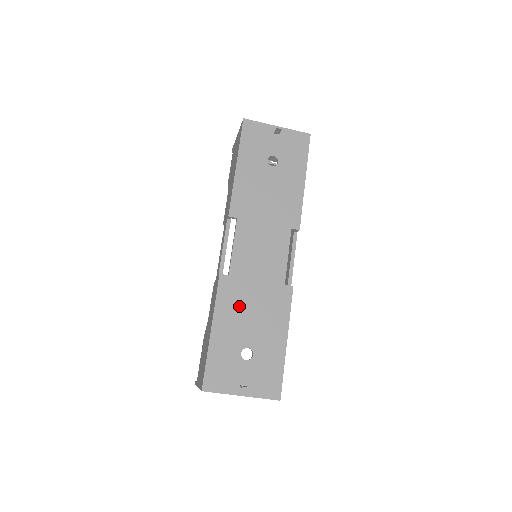
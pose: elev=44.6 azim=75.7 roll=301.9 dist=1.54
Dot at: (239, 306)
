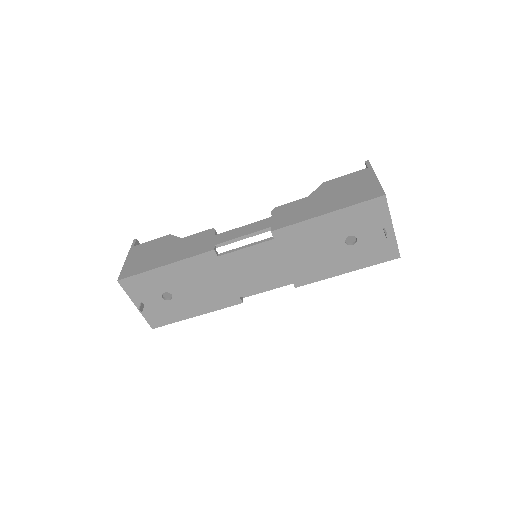
Dot at: (199, 275)
